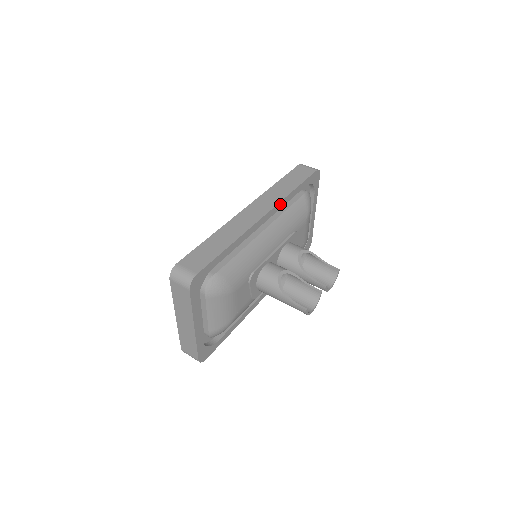
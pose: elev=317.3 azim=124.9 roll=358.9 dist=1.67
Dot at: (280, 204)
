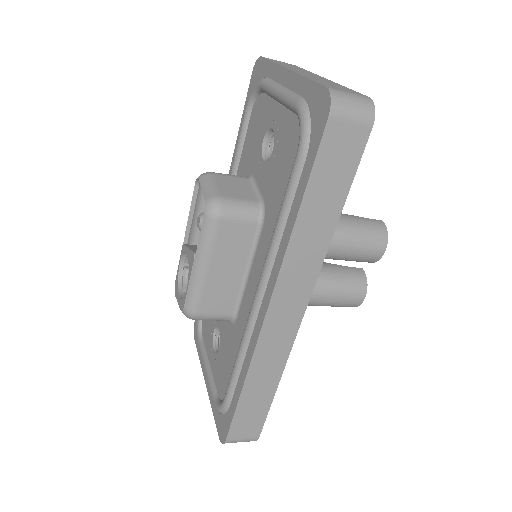
Dot at: occluded
